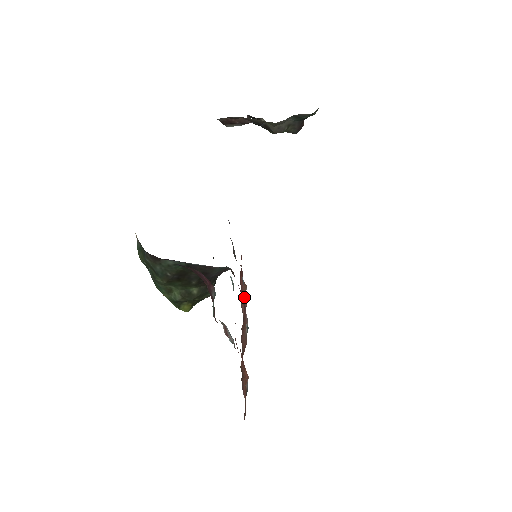
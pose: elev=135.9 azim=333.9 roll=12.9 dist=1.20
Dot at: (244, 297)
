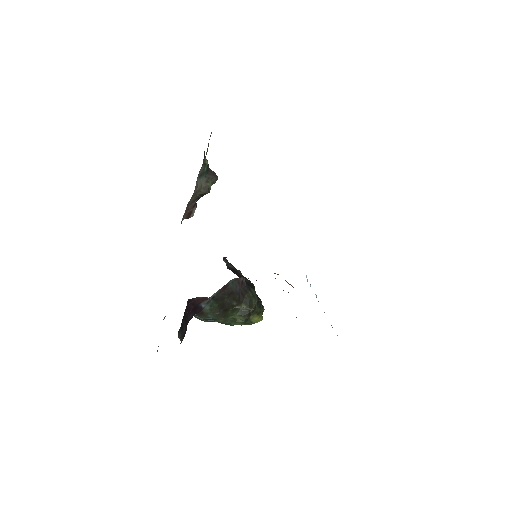
Dot at: occluded
